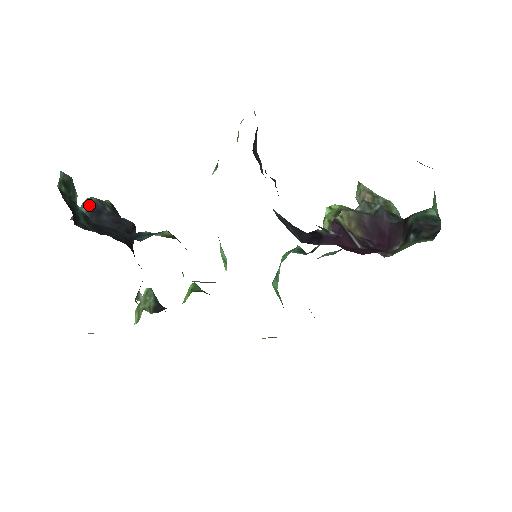
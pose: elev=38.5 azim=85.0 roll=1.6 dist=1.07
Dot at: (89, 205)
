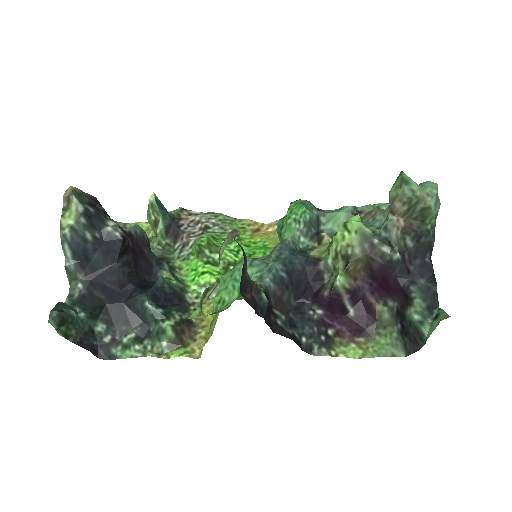
Dot at: (71, 251)
